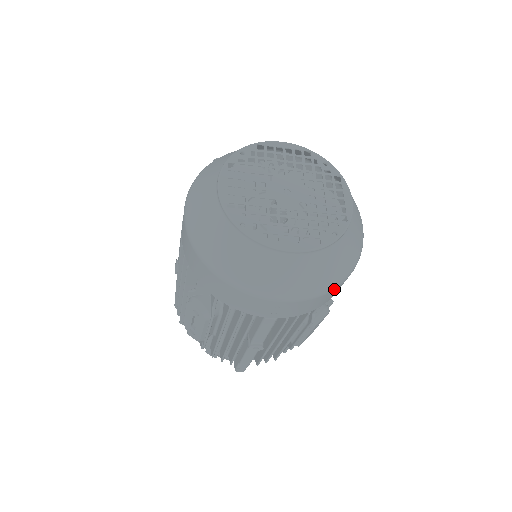
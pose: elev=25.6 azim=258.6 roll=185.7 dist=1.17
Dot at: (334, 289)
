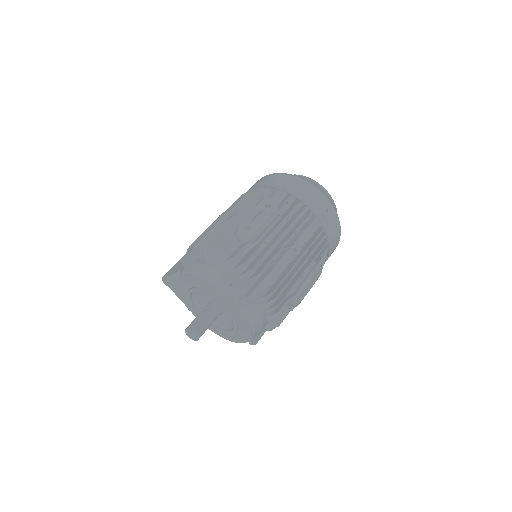
Dot at: (340, 233)
